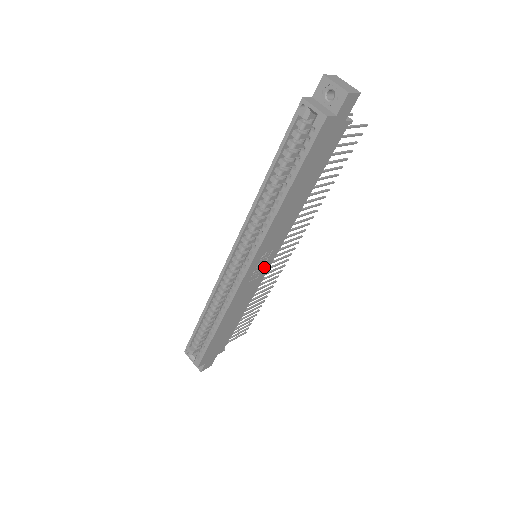
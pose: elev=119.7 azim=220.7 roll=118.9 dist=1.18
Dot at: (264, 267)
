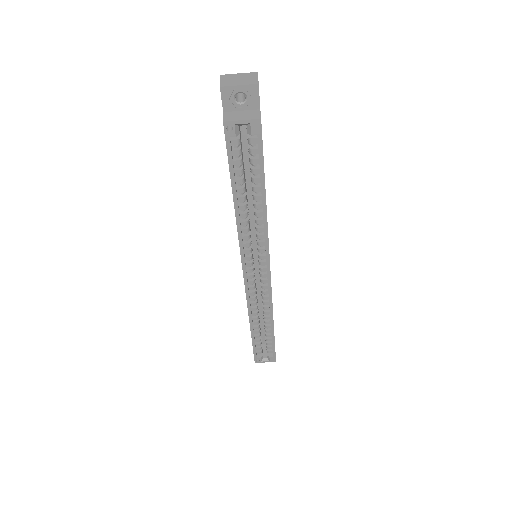
Dot at: occluded
